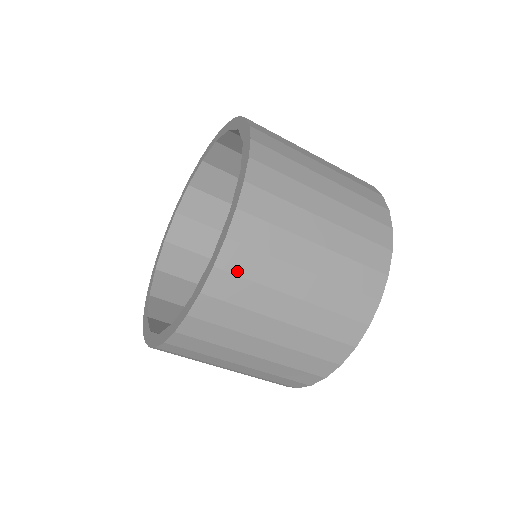
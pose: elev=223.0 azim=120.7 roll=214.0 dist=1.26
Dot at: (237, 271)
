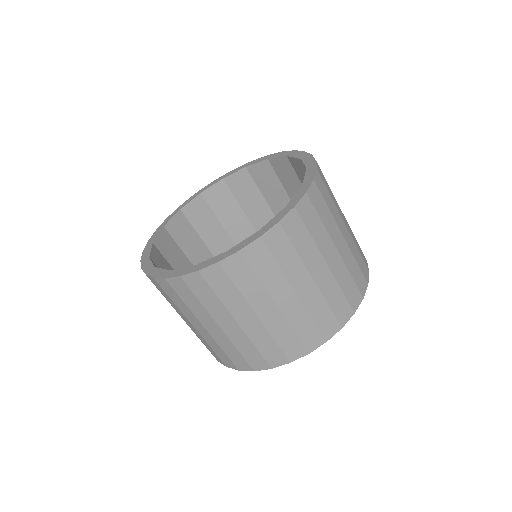
Dot at: (272, 249)
